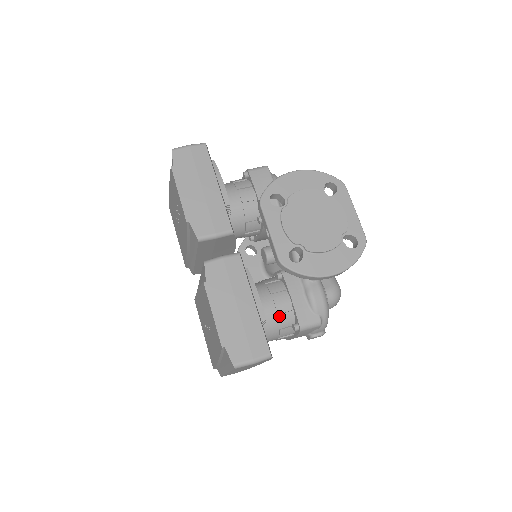
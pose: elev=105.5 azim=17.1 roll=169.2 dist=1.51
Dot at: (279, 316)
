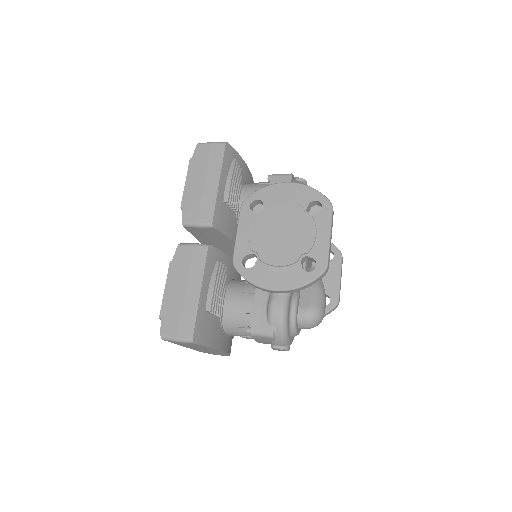
Dot at: (239, 314)
